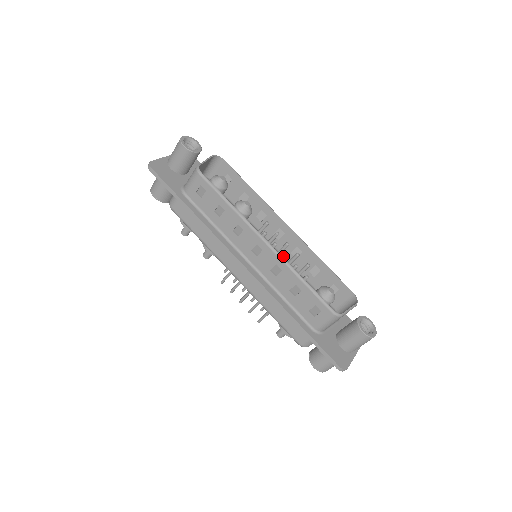
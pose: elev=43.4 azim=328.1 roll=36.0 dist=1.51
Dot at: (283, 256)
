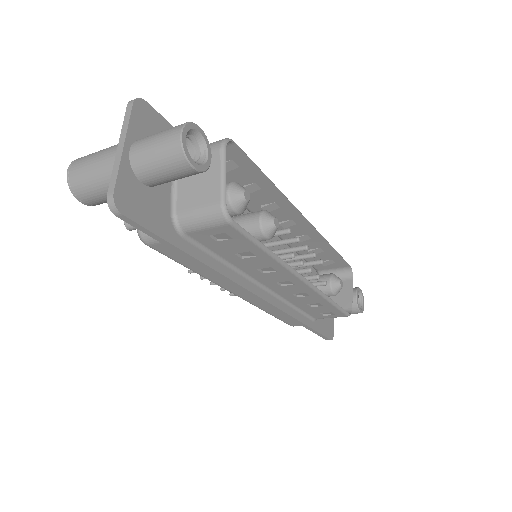
Dot at: (307, 272)
